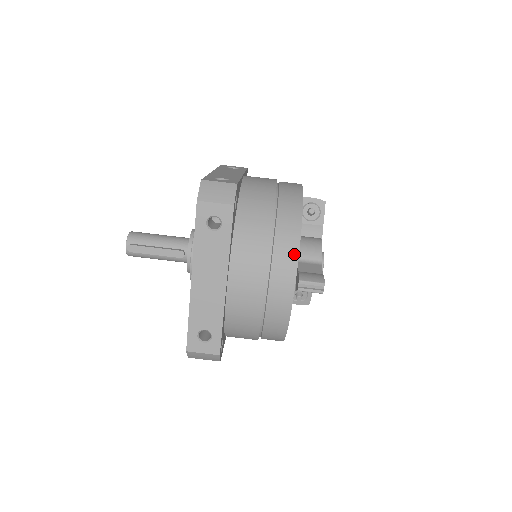
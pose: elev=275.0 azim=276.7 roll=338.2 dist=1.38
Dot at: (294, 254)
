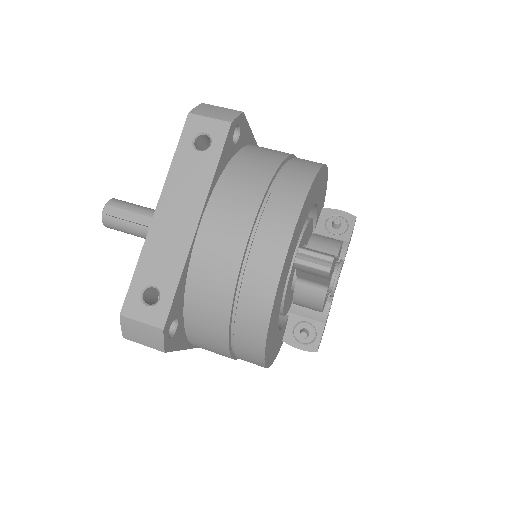
Dot at: (297, 203)
